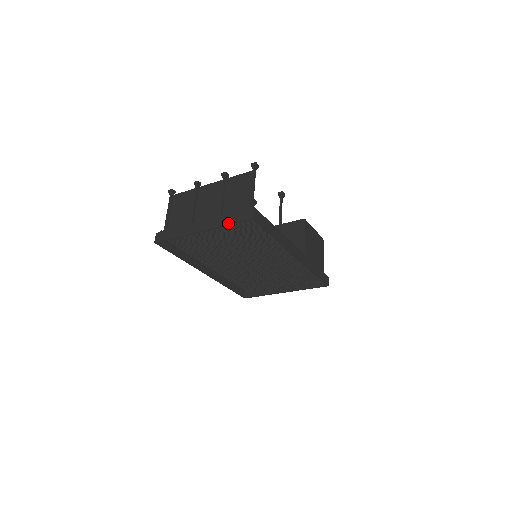
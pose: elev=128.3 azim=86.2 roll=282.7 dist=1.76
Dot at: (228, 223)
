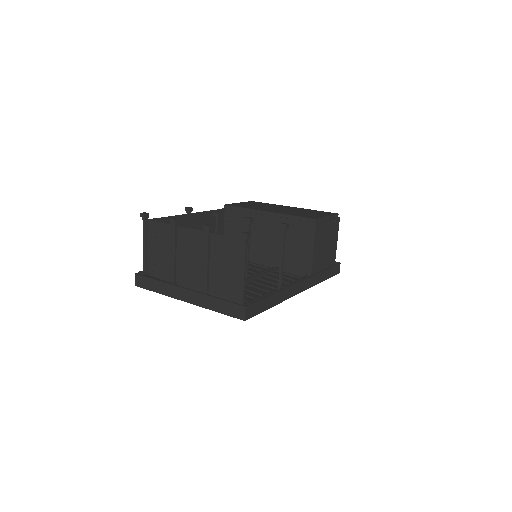
Dot at: (216, 310)
